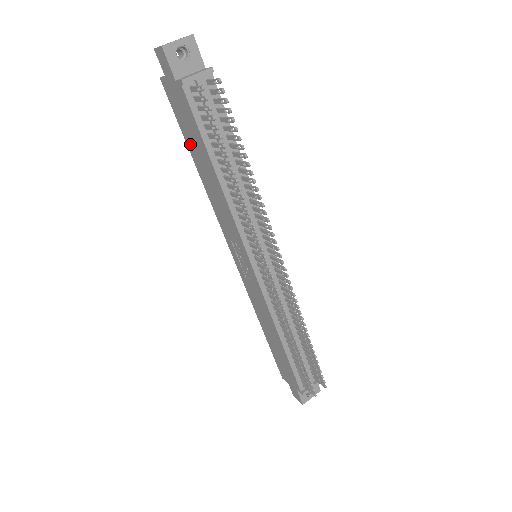
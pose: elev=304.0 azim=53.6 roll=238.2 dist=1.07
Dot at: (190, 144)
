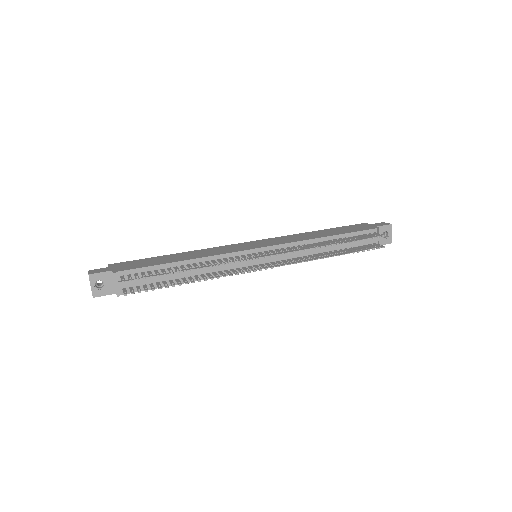
Dot at: occluded
